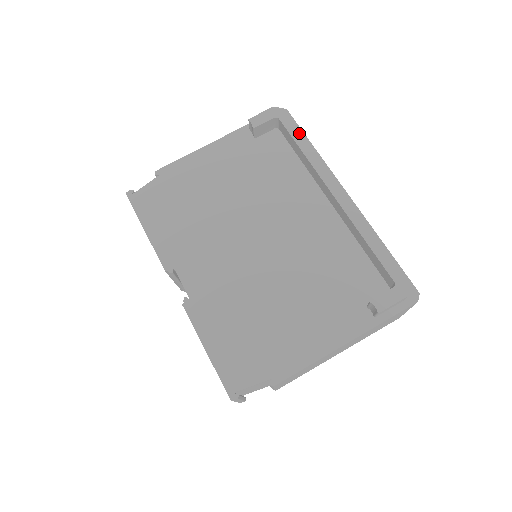
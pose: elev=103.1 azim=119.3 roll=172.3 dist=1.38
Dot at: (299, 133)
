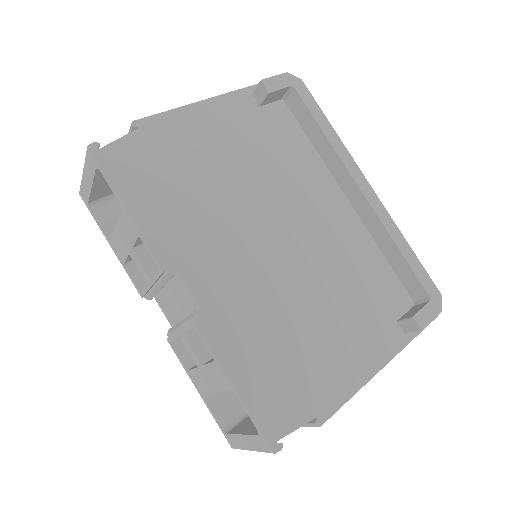
Dot at: (319, 112)
